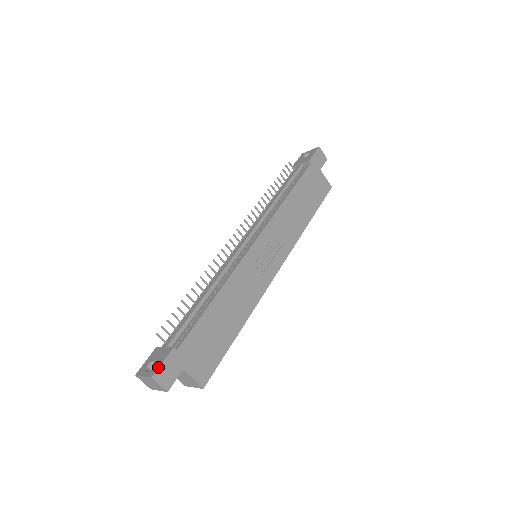
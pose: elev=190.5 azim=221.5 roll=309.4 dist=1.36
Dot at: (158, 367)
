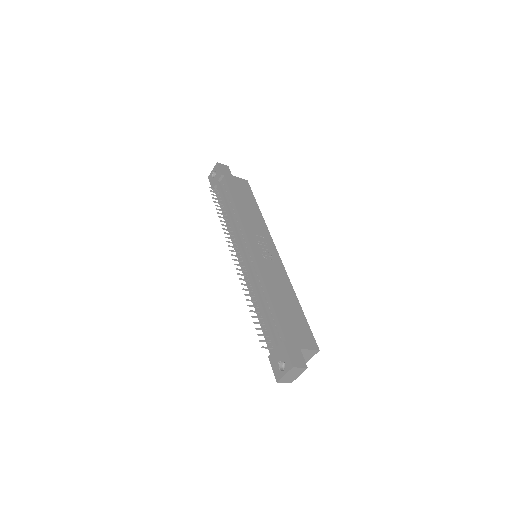
Dot at: (289, 359)
